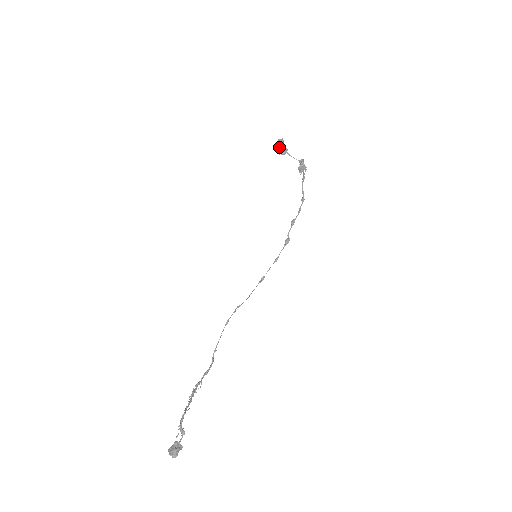
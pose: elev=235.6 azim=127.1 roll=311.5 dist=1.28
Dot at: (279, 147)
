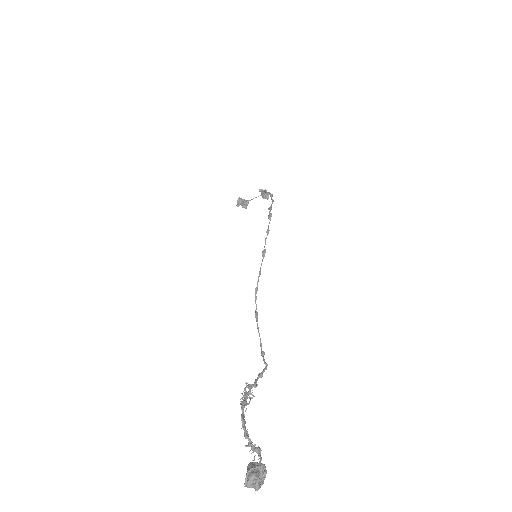
Dot at: (240, 204)
